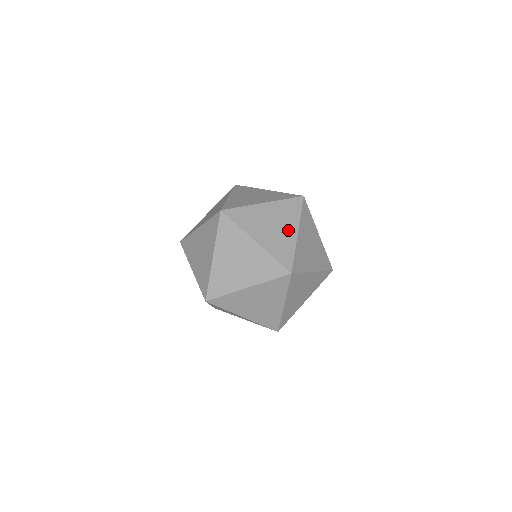
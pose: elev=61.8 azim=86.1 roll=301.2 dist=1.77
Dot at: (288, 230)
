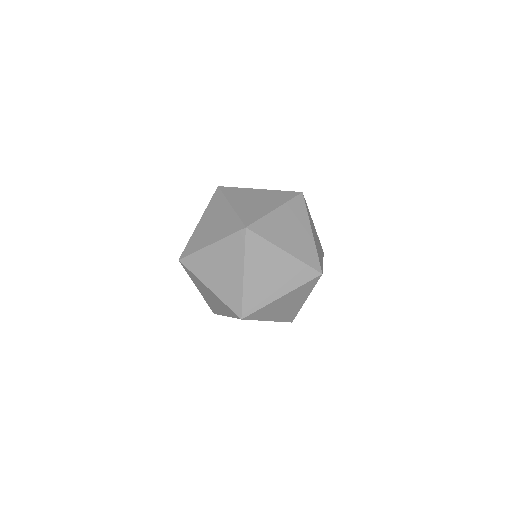
Dot at: occluded
